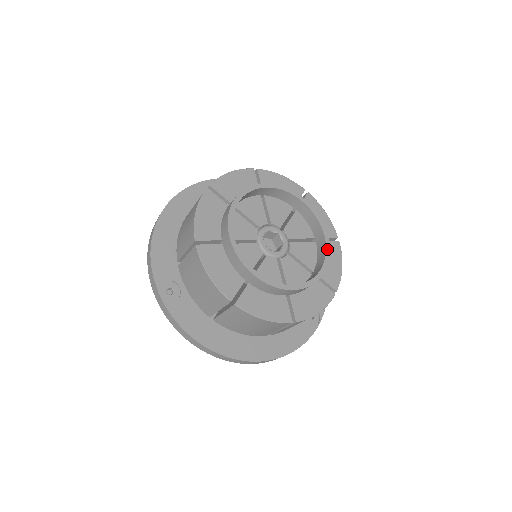
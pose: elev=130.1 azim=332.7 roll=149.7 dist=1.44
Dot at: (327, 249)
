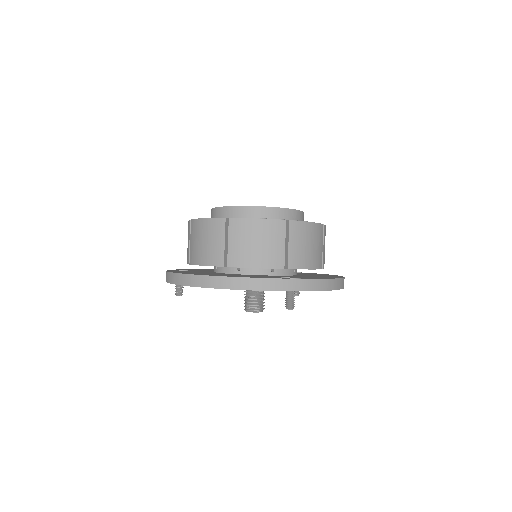
Dot at: (292, 210)
